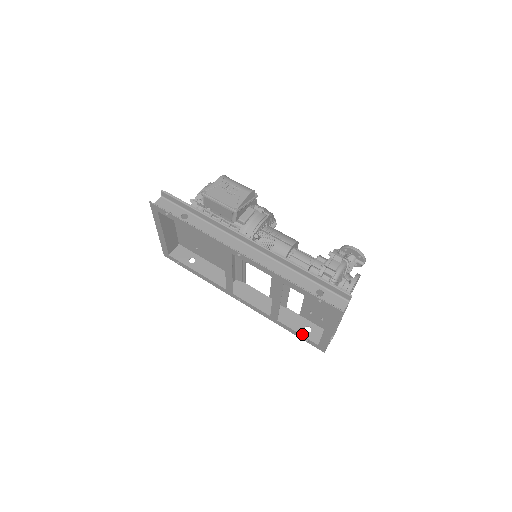
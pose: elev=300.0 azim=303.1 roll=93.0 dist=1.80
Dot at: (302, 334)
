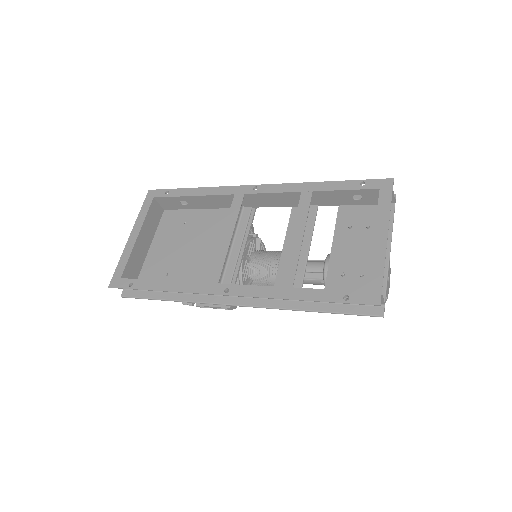
Dot at: (336, 290)
